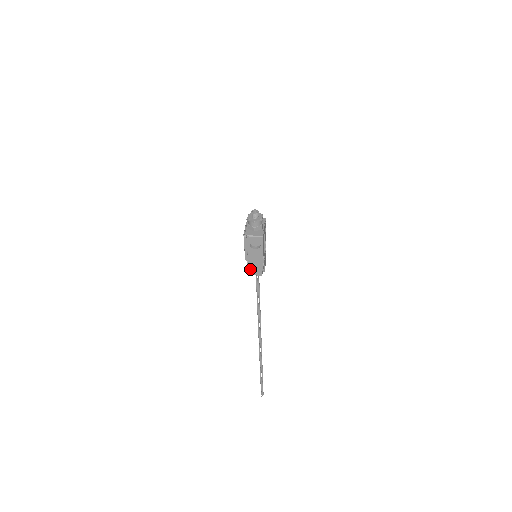
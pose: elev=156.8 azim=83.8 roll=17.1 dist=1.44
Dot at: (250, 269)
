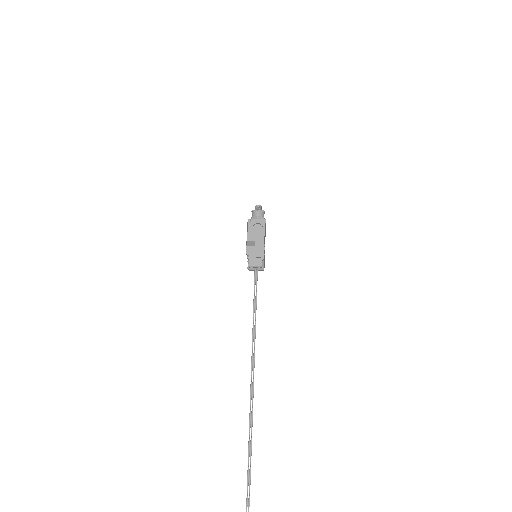
Dot at: (251, 258)
